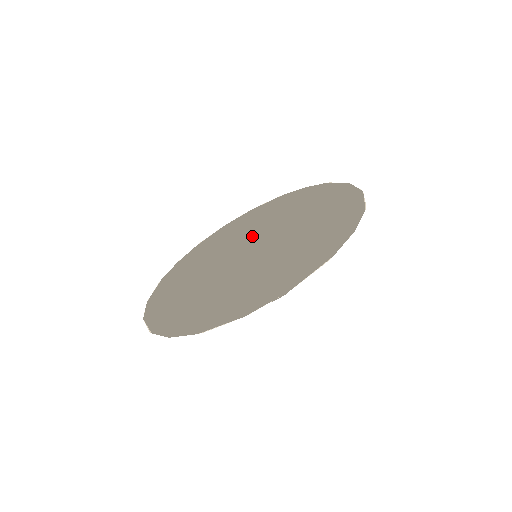
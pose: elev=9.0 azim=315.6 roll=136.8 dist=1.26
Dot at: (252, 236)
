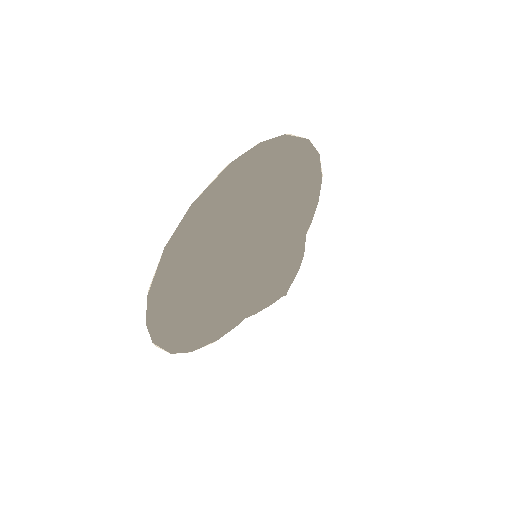
Dot at: occluded
